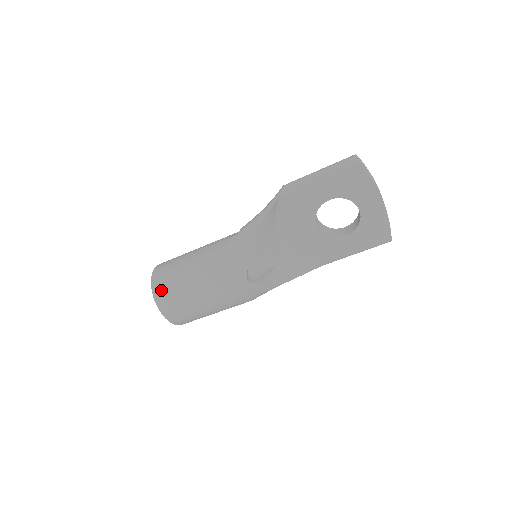
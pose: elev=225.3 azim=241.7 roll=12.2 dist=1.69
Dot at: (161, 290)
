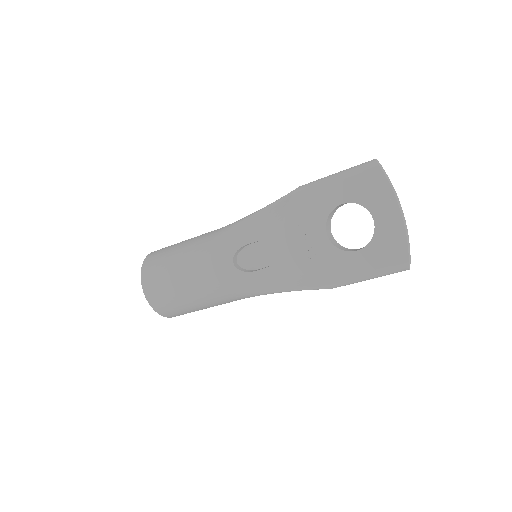
Dot at: (150, 263)
